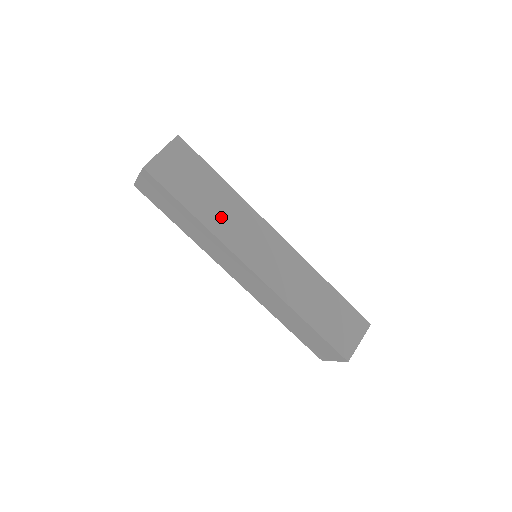
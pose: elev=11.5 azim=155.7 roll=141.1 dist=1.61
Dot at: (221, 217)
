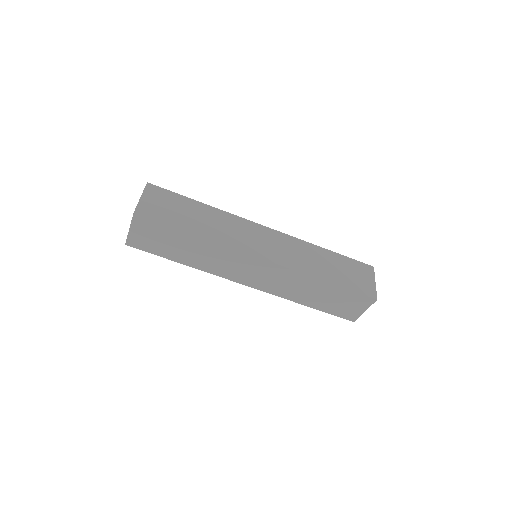
Dot at: (215, 229)
